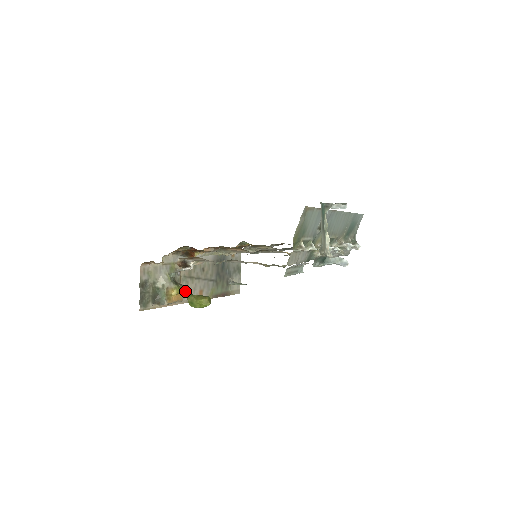
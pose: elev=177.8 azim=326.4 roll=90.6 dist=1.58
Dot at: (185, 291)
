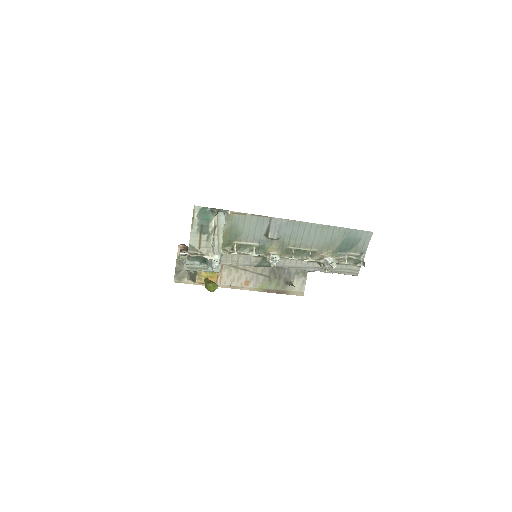
Dot at: (227, 277)
